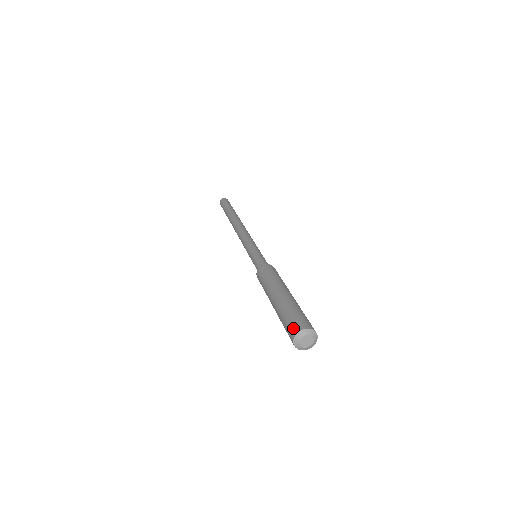
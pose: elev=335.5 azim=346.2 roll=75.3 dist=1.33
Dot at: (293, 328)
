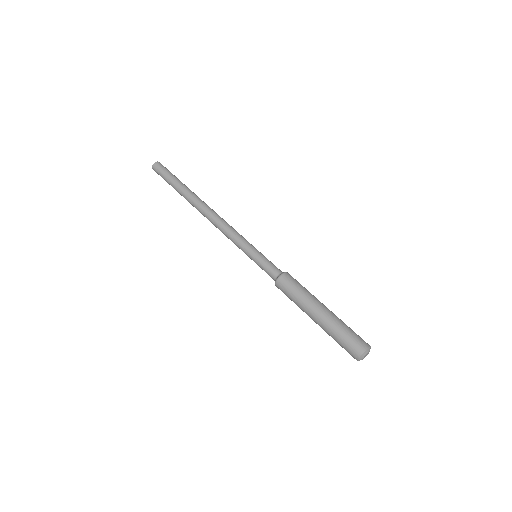
Dot at: (360, 345)
